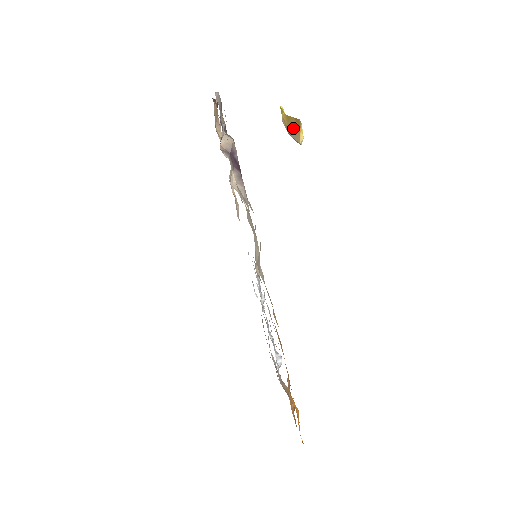
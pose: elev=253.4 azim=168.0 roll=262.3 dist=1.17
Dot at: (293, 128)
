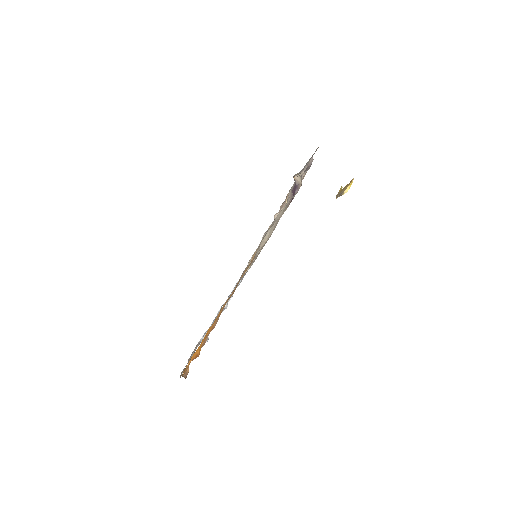
Dot at: (344, 189)
